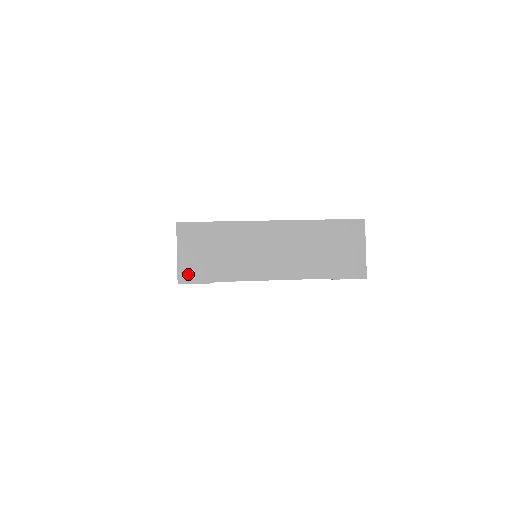
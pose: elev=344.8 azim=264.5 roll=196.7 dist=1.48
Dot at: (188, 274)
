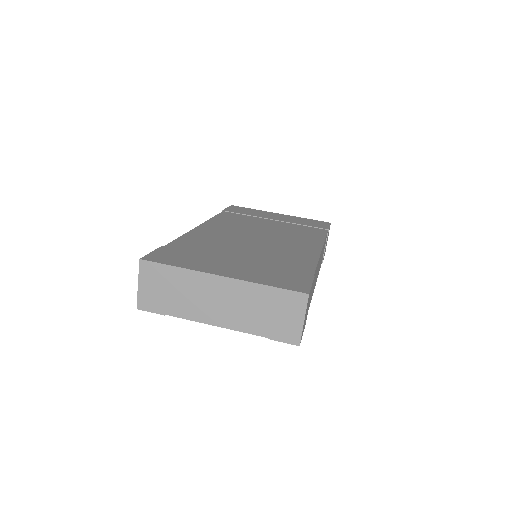
Dot at: (145, 303)
